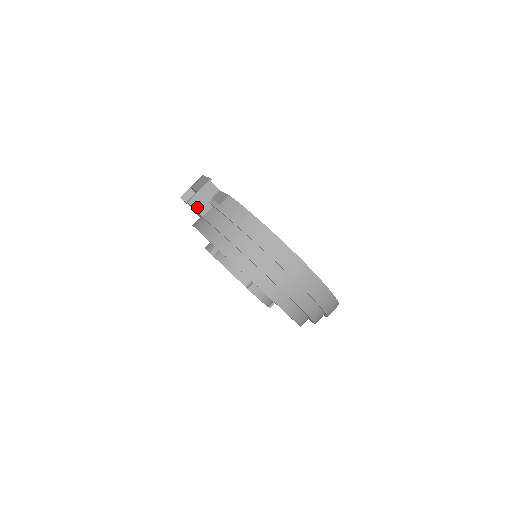
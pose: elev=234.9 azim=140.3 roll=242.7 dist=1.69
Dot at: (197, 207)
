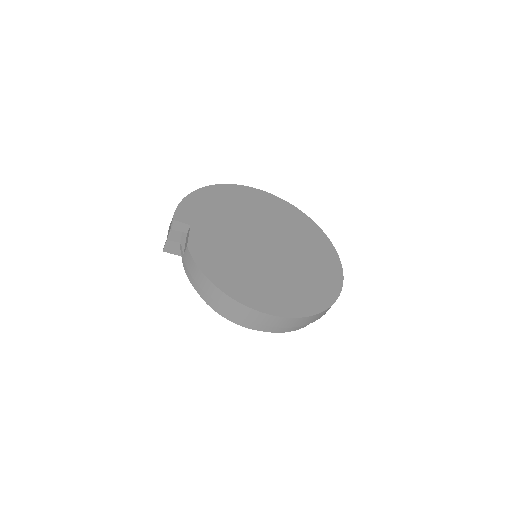
Dot at: (172, 252)
